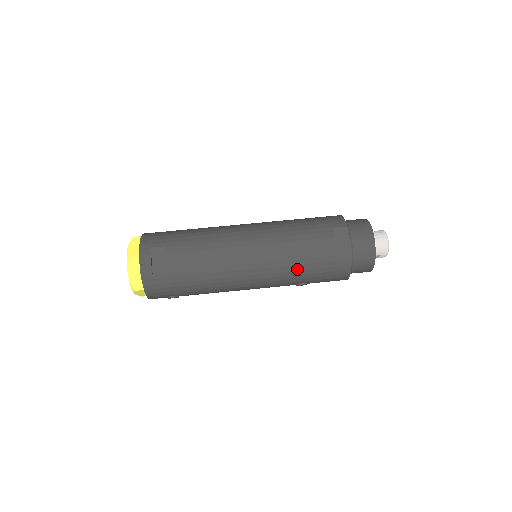
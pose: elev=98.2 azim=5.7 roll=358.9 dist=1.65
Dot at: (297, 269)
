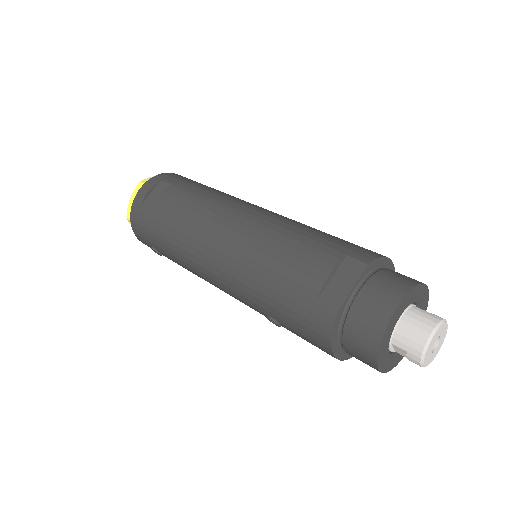
Dot at: (263, 283)
